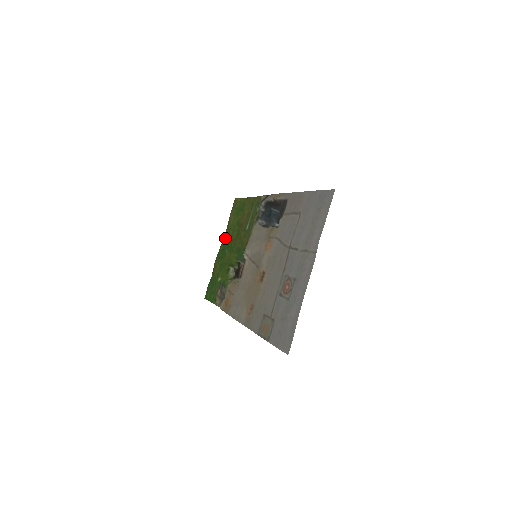
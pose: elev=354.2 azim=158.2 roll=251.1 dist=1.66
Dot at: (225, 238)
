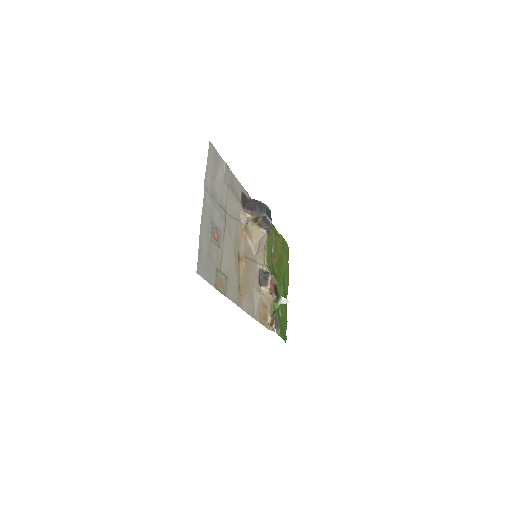
Dot at: (286, 282)
